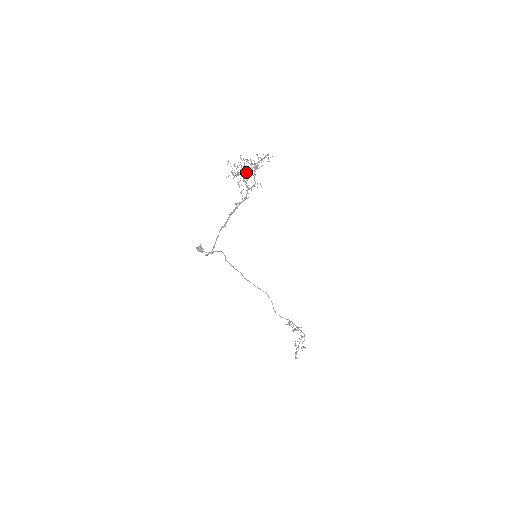
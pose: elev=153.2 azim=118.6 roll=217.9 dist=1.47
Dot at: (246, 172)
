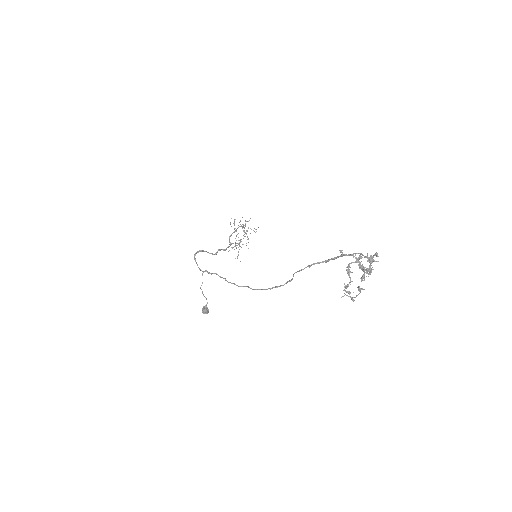
Dot at: occluded
